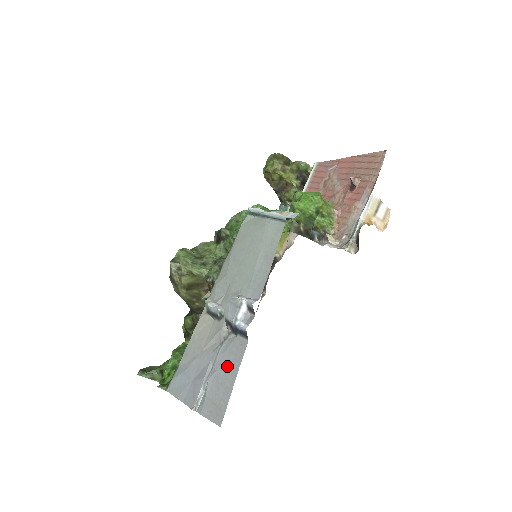
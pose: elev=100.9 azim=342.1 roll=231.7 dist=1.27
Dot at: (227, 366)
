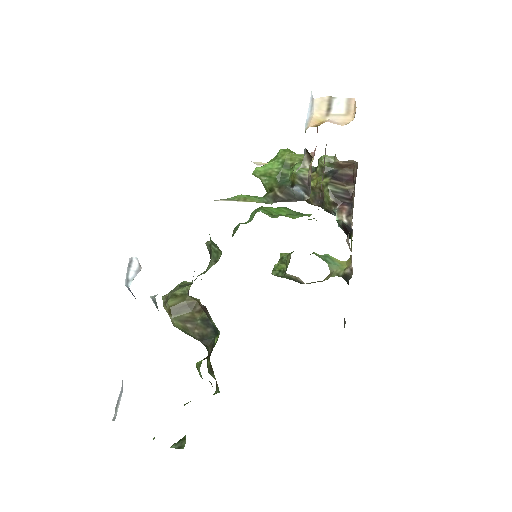
Dot at: occluded
